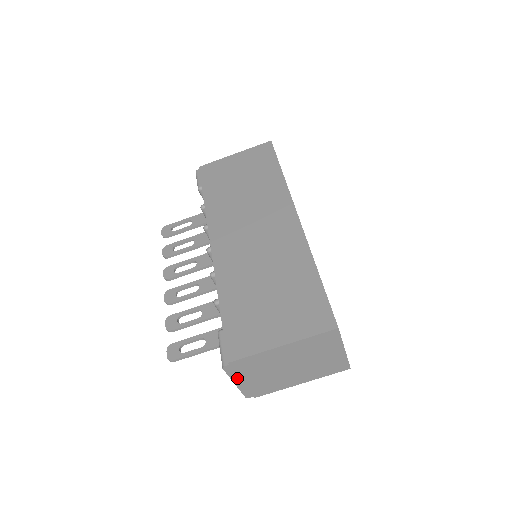
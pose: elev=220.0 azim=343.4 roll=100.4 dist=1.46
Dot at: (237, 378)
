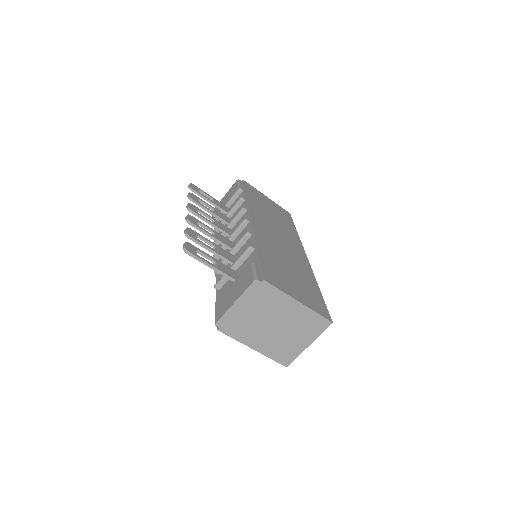
Dot at: (244, 299)
